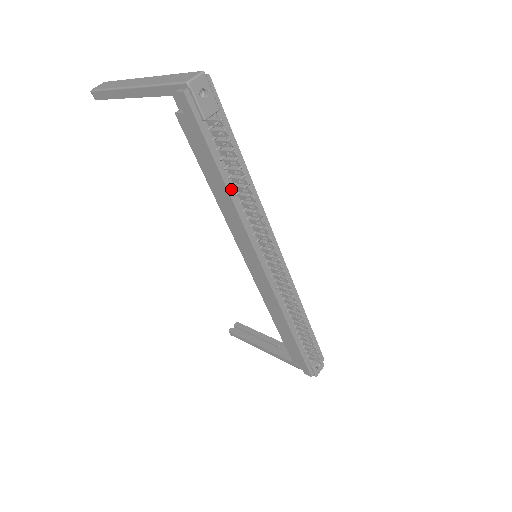
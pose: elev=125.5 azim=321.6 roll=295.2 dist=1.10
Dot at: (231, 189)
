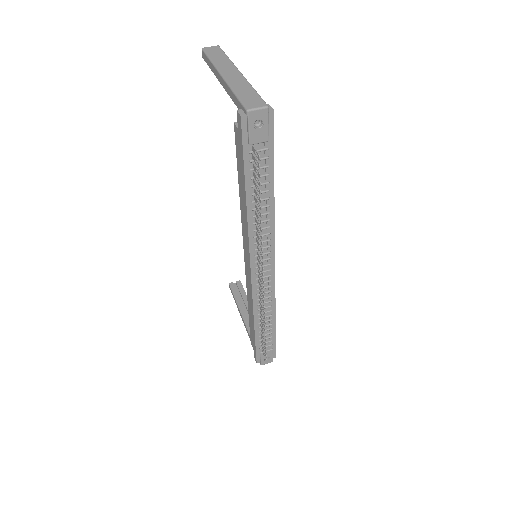
Dot at: (250, 203)
